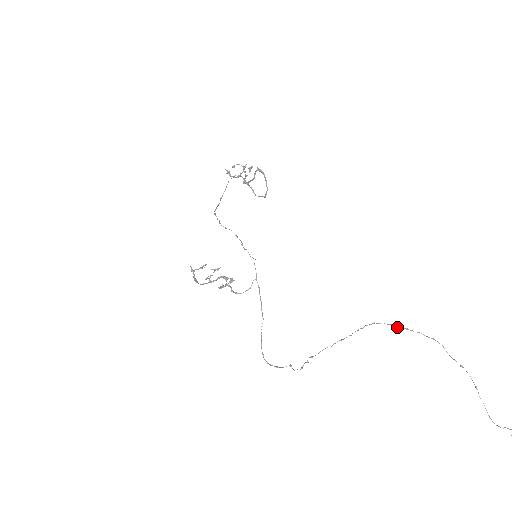
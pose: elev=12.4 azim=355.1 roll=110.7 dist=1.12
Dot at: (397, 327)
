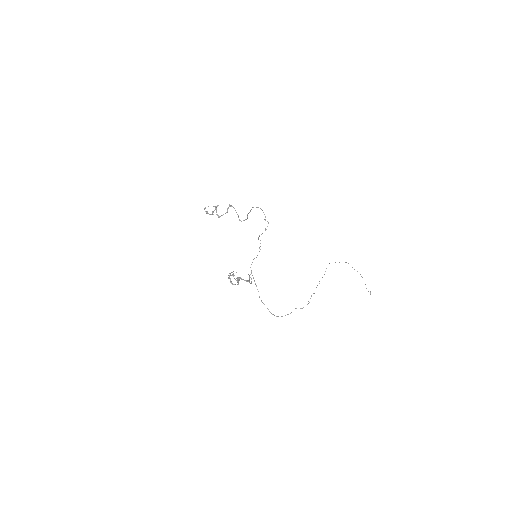
Dot at: occluded
